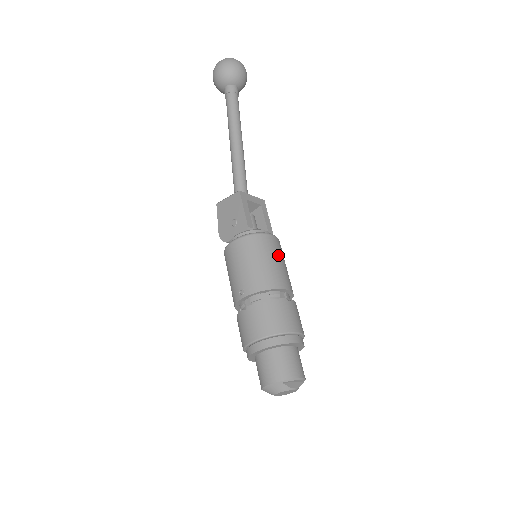
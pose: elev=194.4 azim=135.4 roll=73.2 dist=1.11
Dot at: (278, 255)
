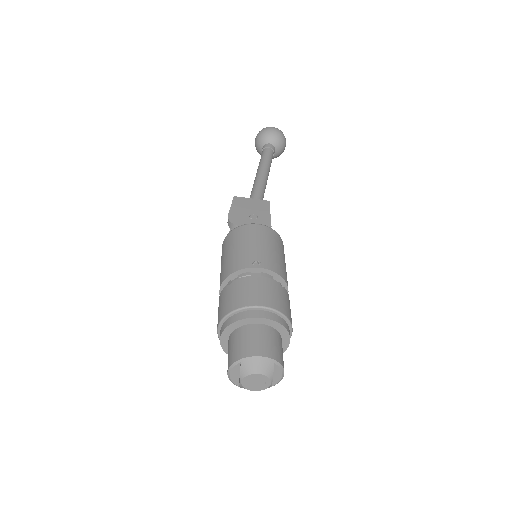
Dot at: occluded
